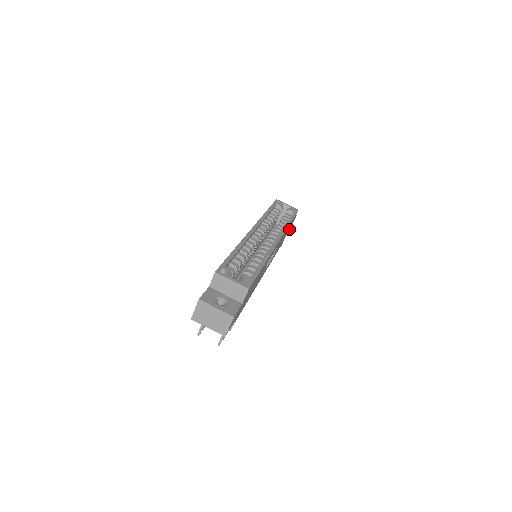
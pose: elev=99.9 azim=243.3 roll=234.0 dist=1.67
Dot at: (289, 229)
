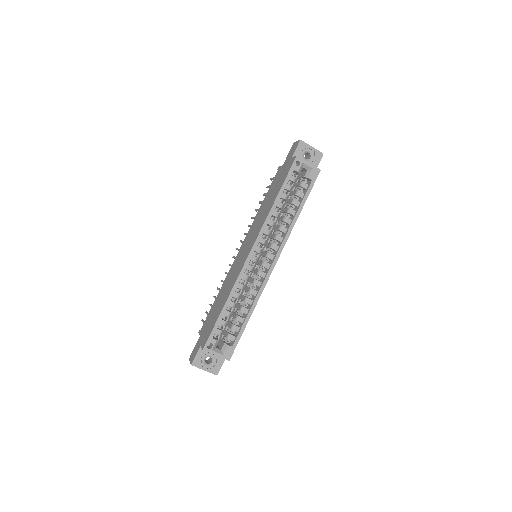
Dot at: occluded
